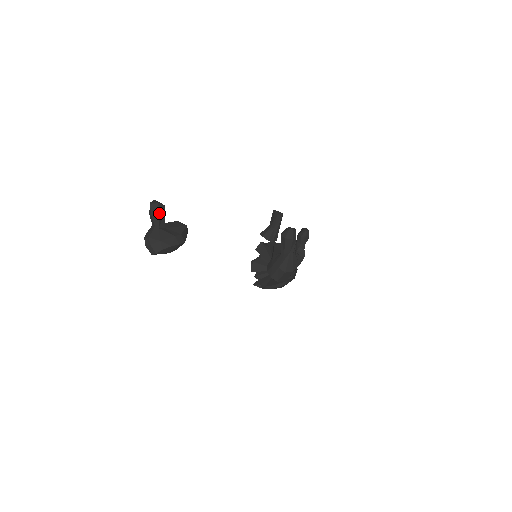
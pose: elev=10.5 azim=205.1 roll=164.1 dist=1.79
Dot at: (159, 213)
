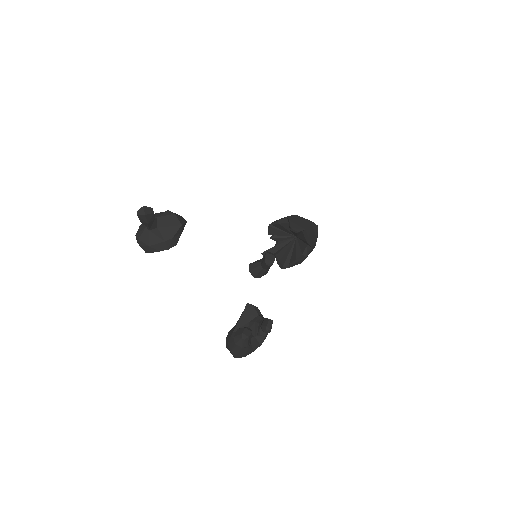
Dot at: (147, 222)
